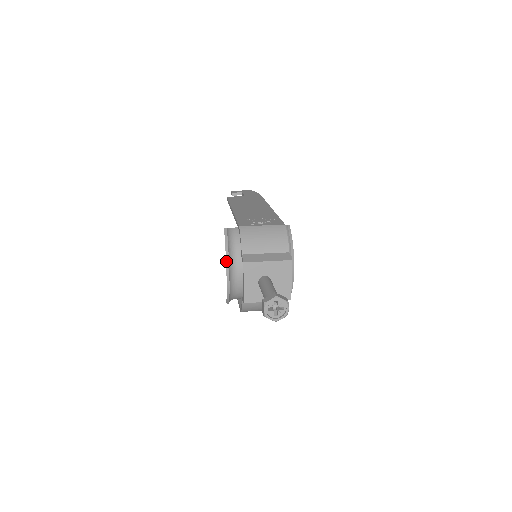
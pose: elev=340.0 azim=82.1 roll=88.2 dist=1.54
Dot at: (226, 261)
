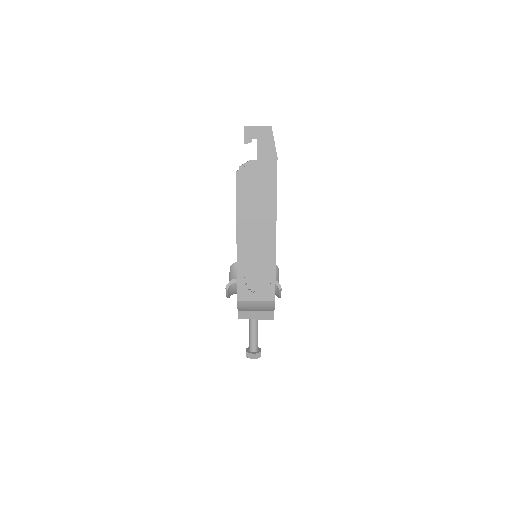
Dot at: occluded
